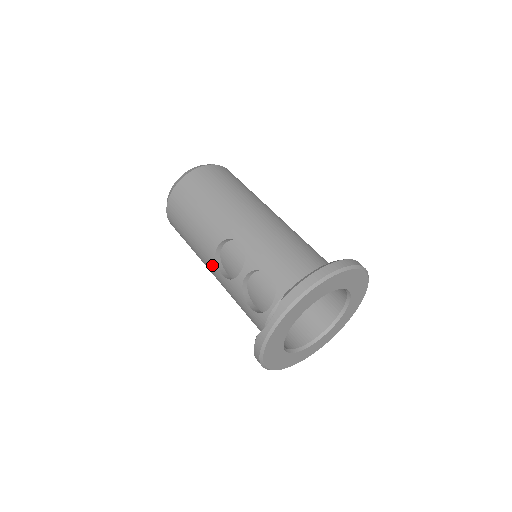
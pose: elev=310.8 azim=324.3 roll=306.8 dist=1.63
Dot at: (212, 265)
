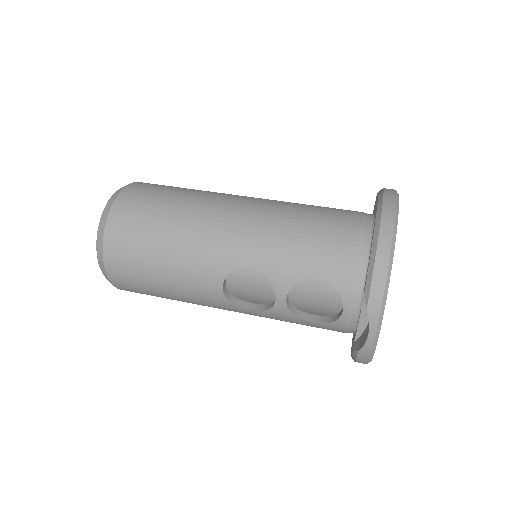
Dot at: (227, 307)
